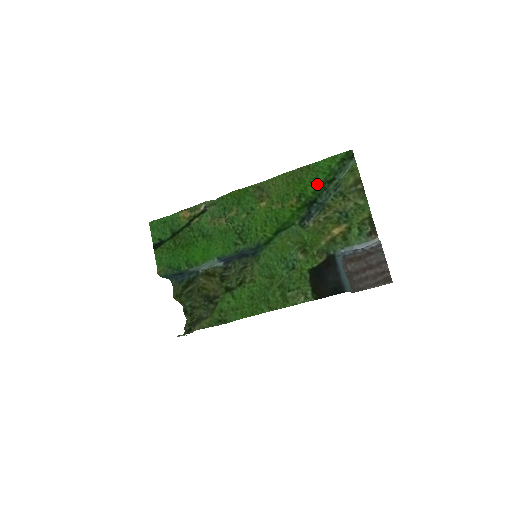
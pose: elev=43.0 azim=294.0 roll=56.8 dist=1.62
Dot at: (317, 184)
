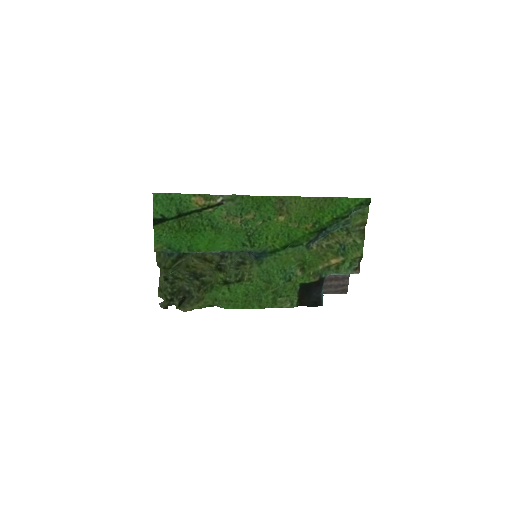
Dot at: (333, 217)
